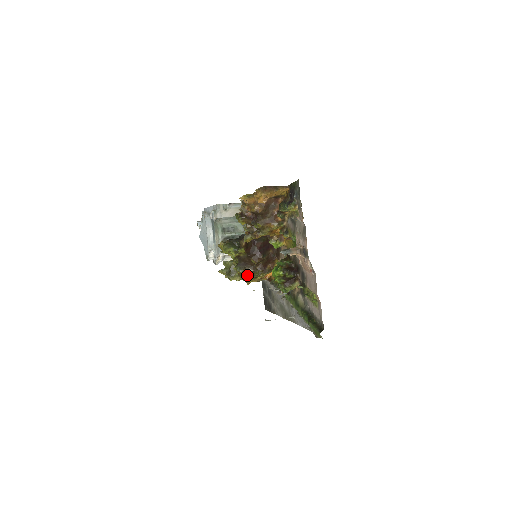
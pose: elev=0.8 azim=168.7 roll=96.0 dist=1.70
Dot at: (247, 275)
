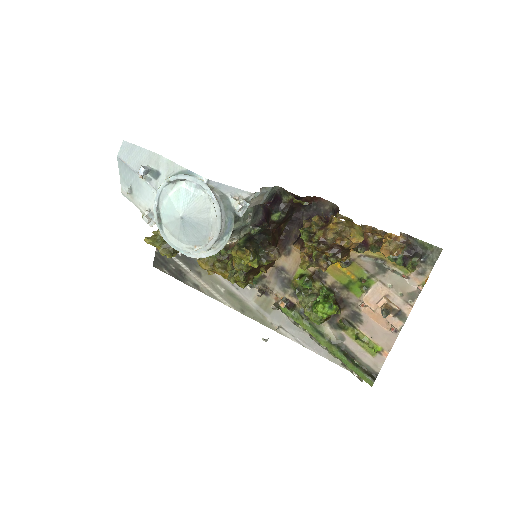
Dot at: (246, 283)
